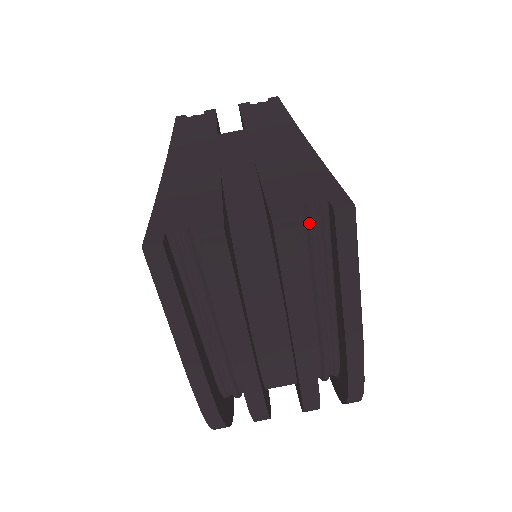
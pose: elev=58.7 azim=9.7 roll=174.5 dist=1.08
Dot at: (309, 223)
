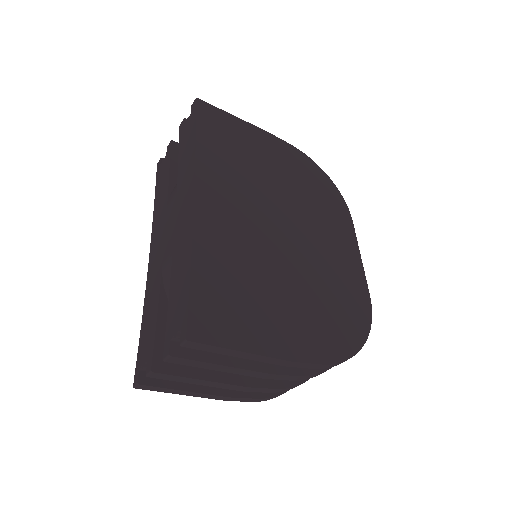
Dot at: occluded
